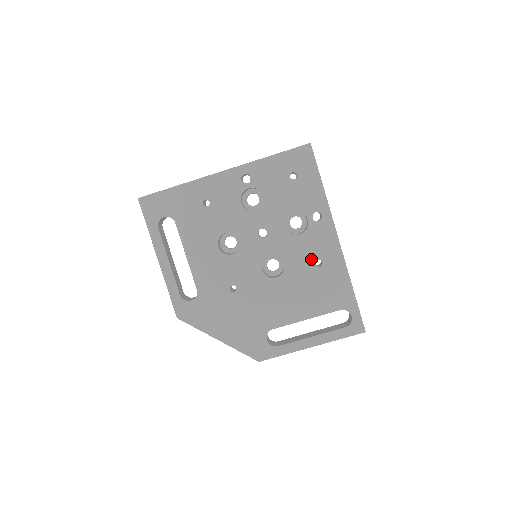
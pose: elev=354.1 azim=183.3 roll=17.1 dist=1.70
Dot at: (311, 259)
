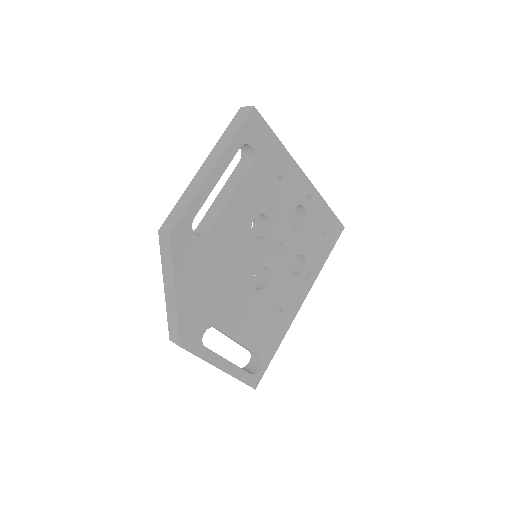
Dot at: (282, 300)
